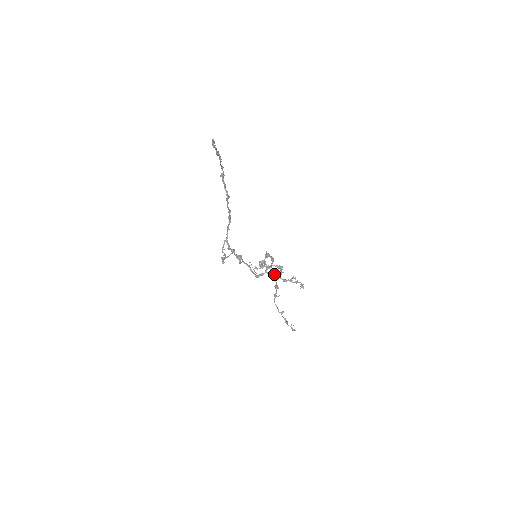
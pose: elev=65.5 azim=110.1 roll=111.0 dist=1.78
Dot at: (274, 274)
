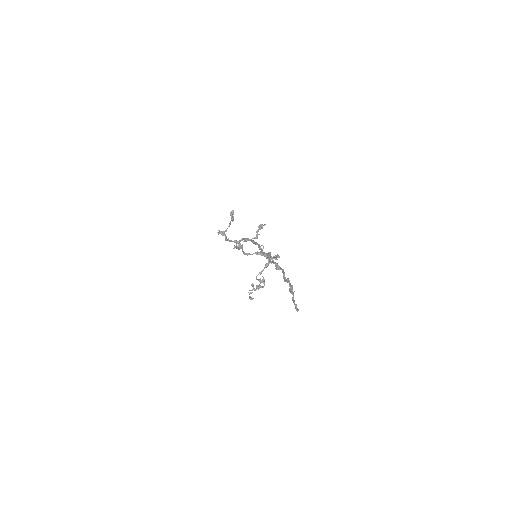
Dot at: (264, 282)
